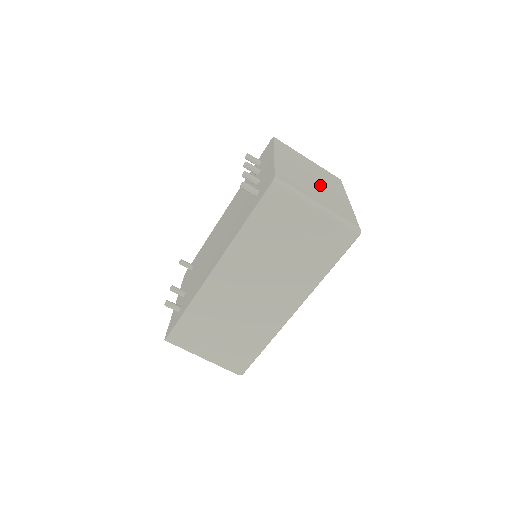
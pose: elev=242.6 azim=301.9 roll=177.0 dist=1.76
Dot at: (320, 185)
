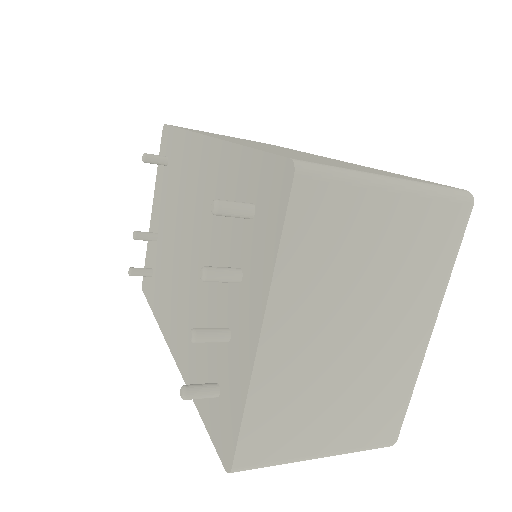
Dot at: (364, 351)
